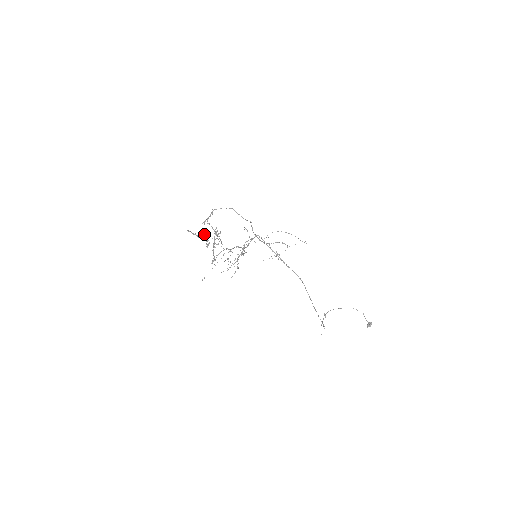
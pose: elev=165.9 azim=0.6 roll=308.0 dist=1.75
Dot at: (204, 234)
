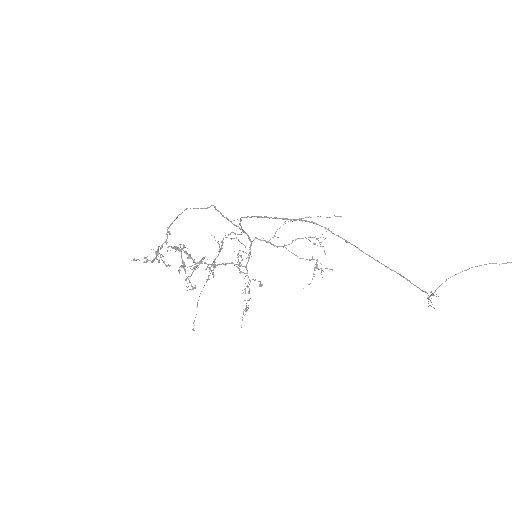
Dot at: (151, 249)
